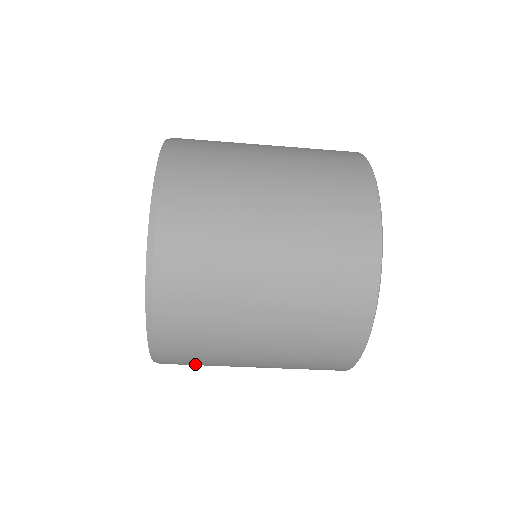
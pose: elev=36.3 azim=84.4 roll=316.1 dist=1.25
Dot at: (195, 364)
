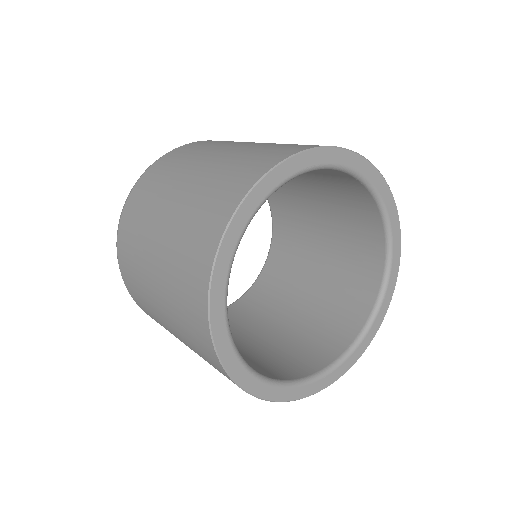
Dot at: occluded
